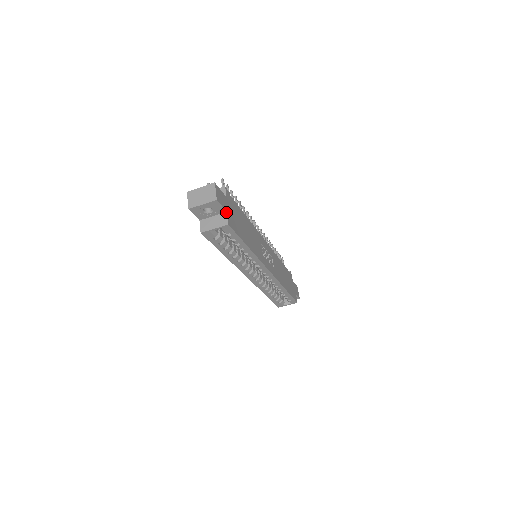
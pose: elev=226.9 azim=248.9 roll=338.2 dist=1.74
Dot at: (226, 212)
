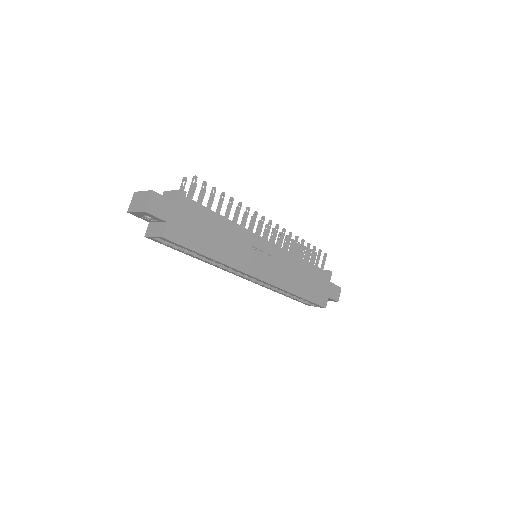
Dot at: (166, 222)
